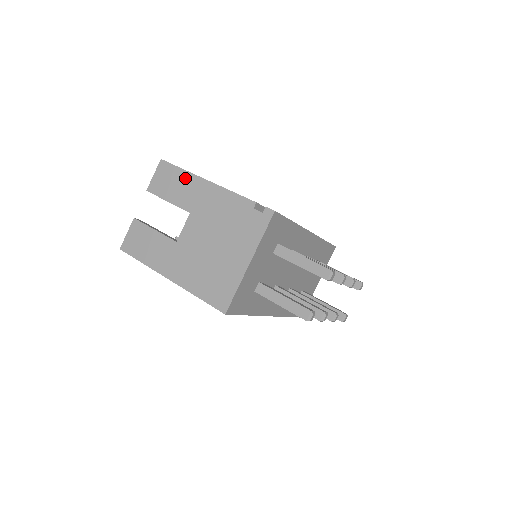
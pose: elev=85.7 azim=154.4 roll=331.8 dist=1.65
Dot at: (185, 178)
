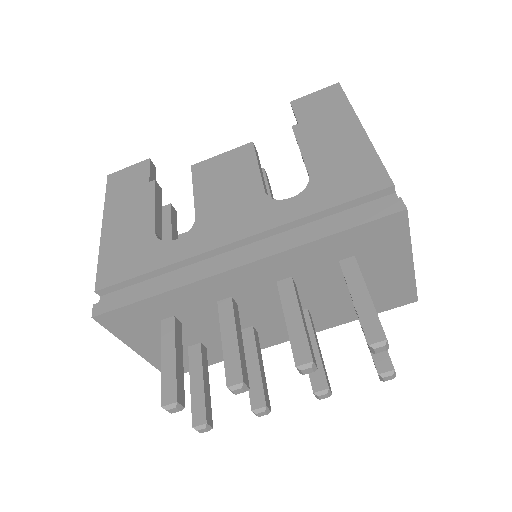
Dot at: occluded
